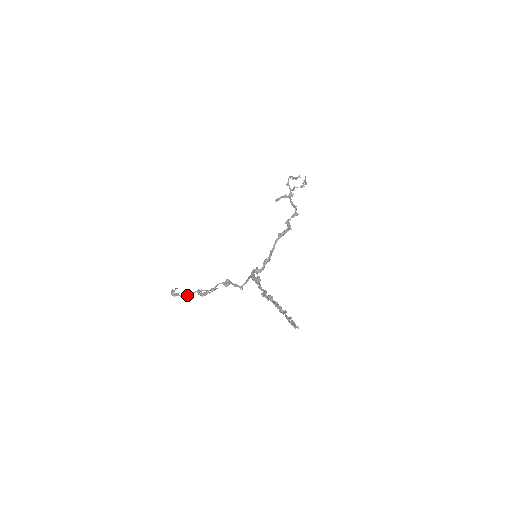
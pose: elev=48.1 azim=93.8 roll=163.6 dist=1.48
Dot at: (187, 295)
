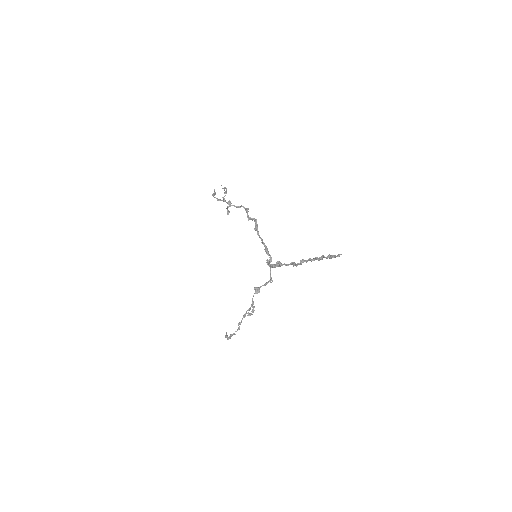
Dot at: occluded
